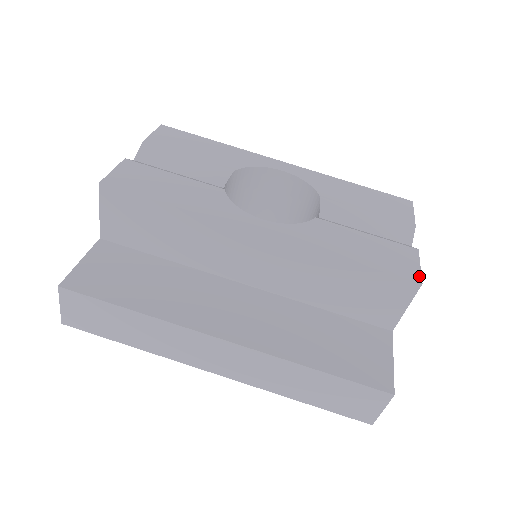
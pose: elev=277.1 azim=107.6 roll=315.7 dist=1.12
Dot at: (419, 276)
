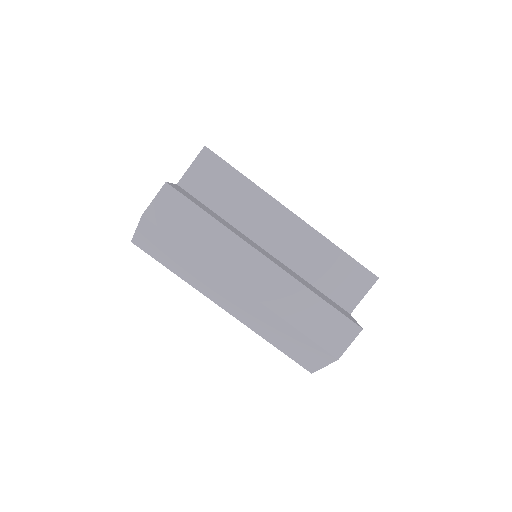
Dot at: occluded
